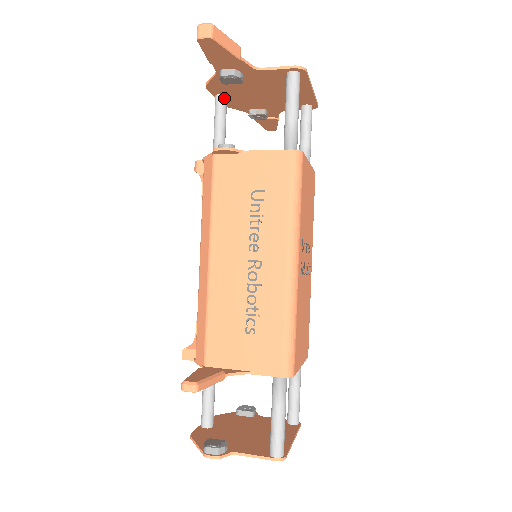
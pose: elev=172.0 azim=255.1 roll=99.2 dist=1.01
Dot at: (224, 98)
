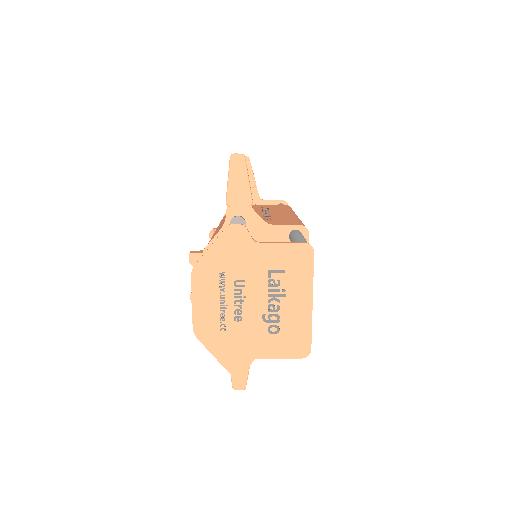
Dot at: occluded
